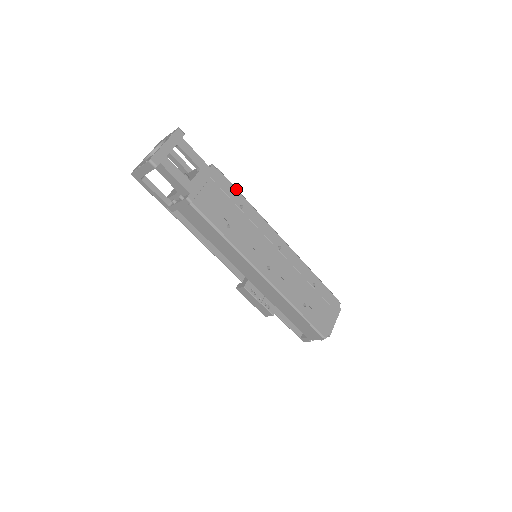
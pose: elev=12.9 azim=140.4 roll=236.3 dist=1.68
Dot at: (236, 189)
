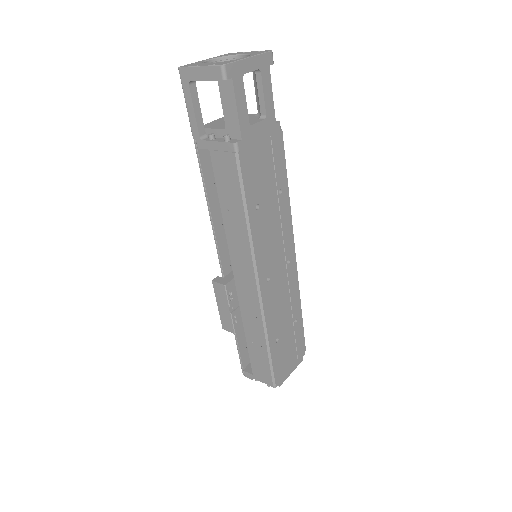
Dot at: occluded
